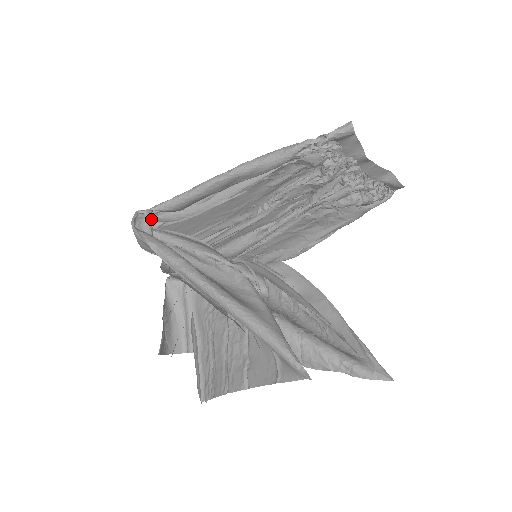
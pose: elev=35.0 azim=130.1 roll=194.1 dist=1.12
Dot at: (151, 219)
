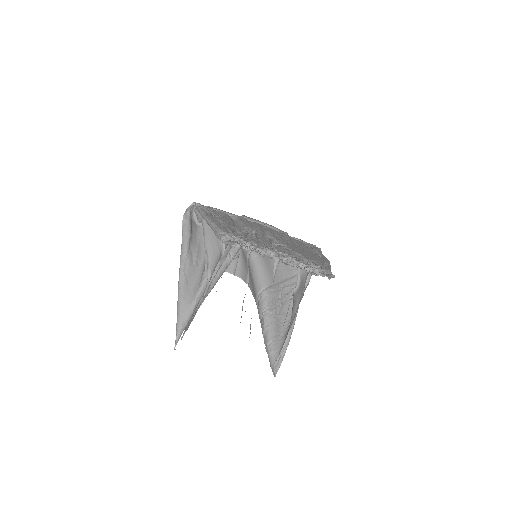
Dot at: occluded
